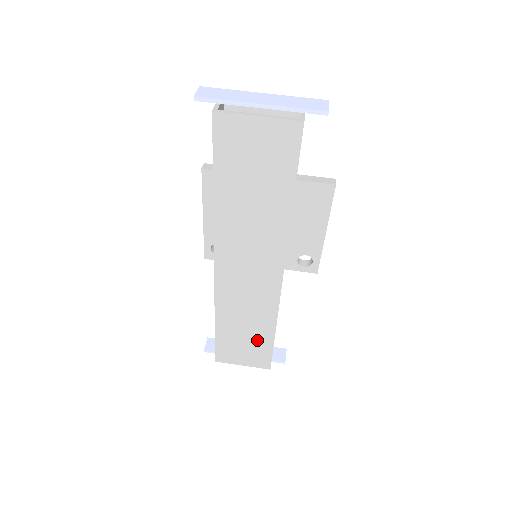
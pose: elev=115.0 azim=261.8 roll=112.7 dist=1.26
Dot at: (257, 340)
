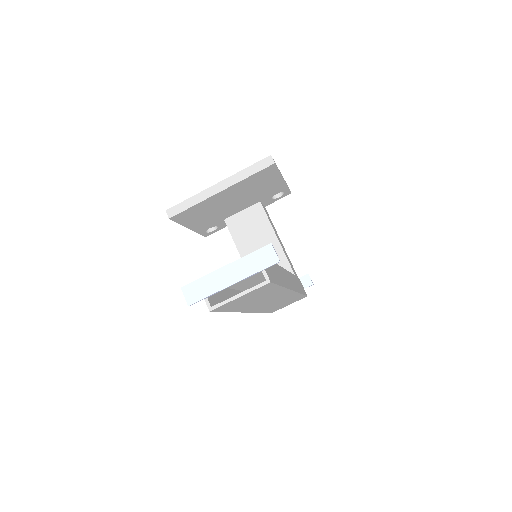
Dot at: (292, 300)
